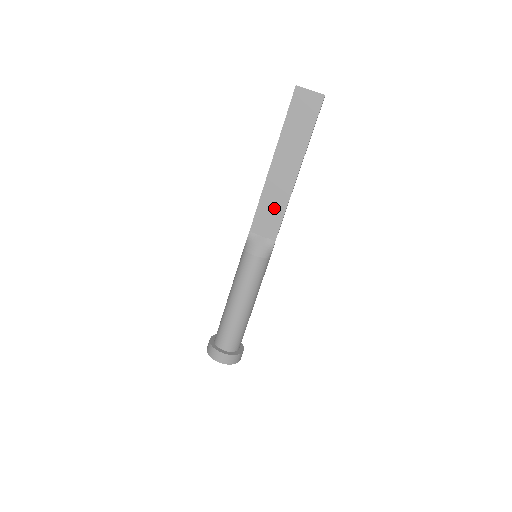
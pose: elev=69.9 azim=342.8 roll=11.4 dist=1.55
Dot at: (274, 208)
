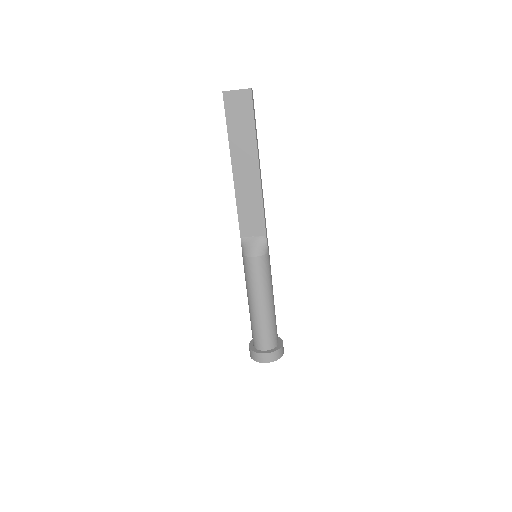
Dot at: (252, 207)
